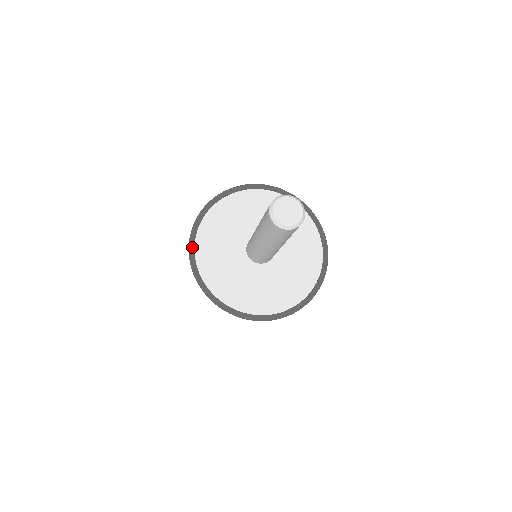
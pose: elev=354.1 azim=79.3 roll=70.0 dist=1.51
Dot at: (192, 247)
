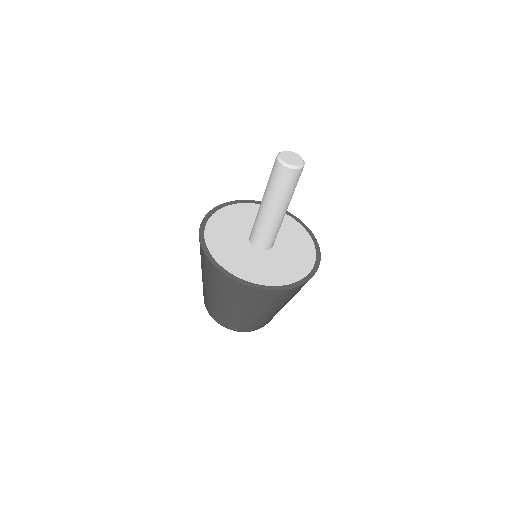
Dot at: (214, 261)
